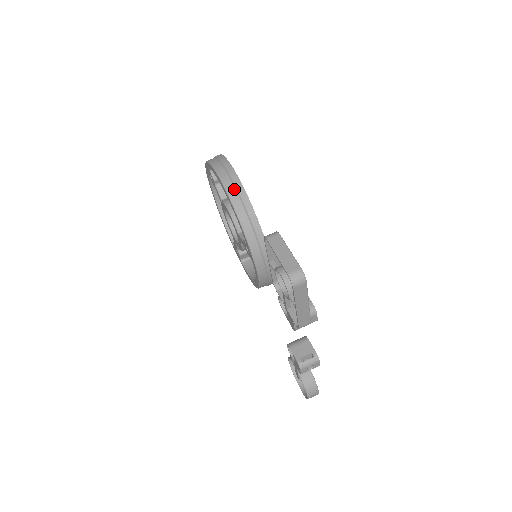
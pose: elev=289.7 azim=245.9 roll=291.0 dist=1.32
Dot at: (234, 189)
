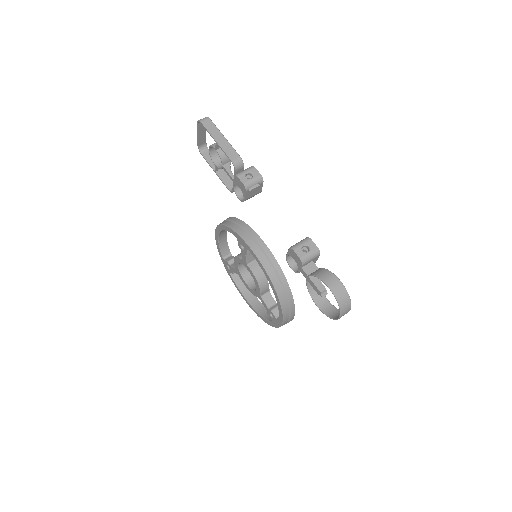
Dot at: occluded
